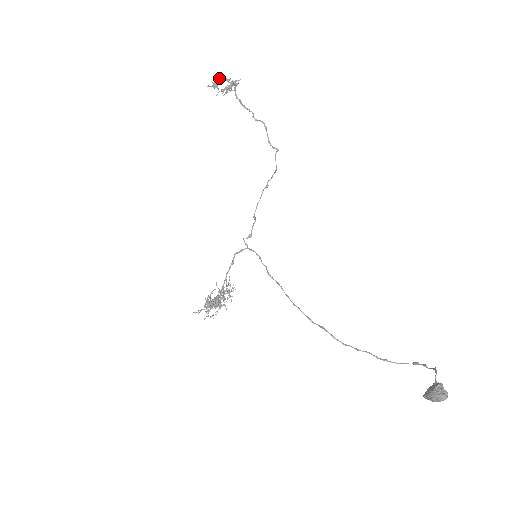
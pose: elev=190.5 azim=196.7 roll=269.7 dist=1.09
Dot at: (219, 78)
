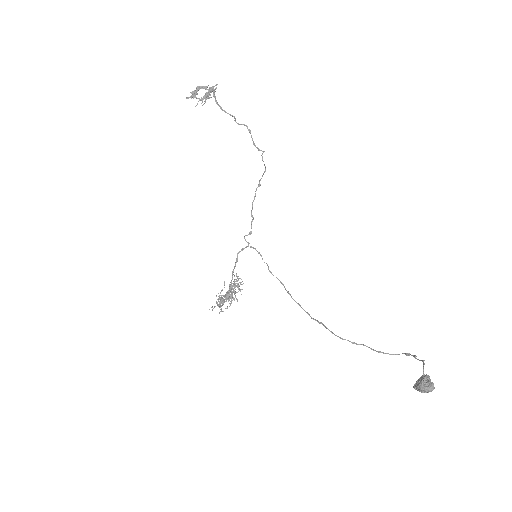
Dot at: (196, 87)
